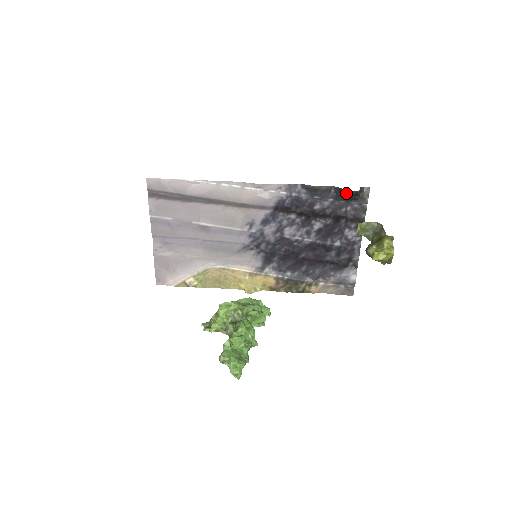
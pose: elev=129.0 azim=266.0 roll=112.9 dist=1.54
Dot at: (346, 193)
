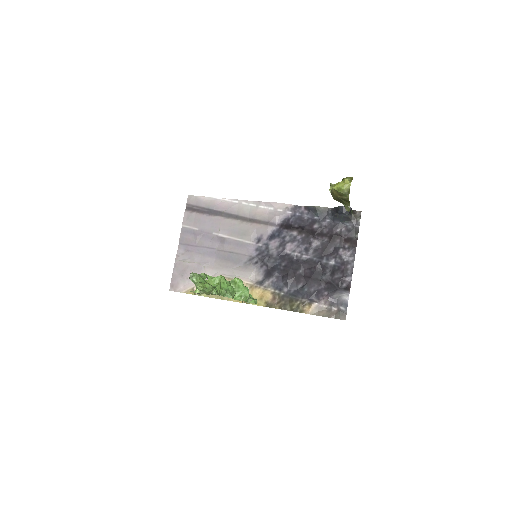
Dot at: (339, 210)
